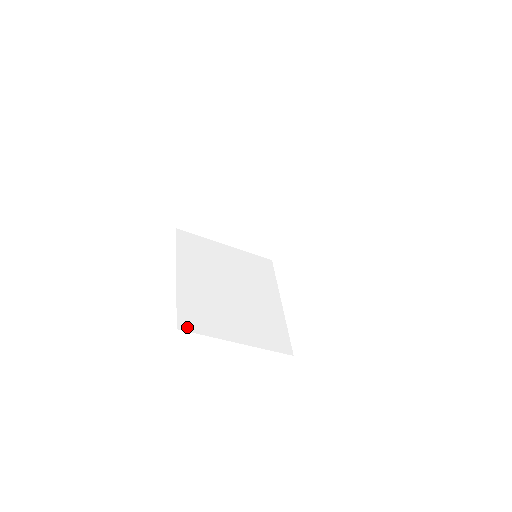
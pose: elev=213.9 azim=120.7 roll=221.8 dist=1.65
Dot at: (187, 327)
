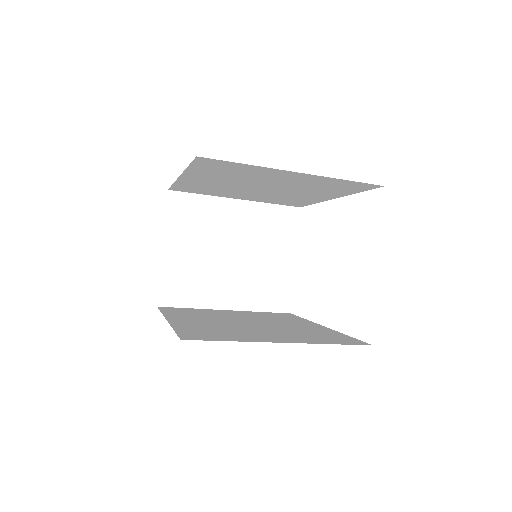
Dot at: (197, 338)
